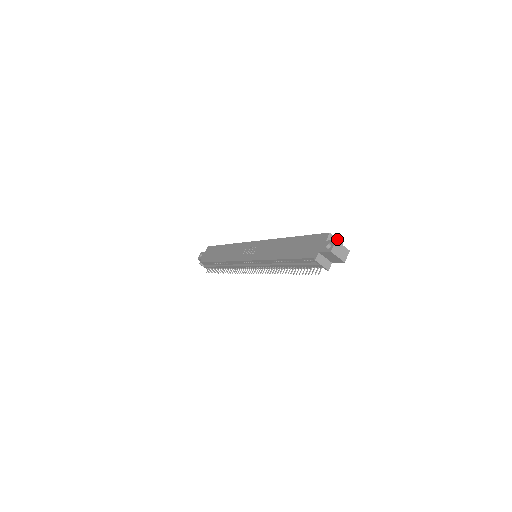
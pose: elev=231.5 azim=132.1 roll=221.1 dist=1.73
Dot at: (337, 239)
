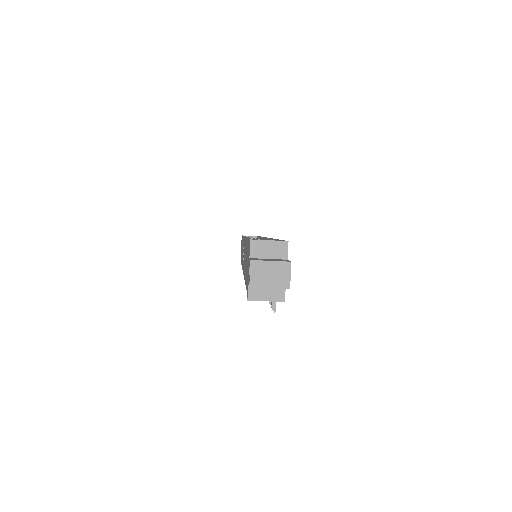
Dot at: (272, 241)
